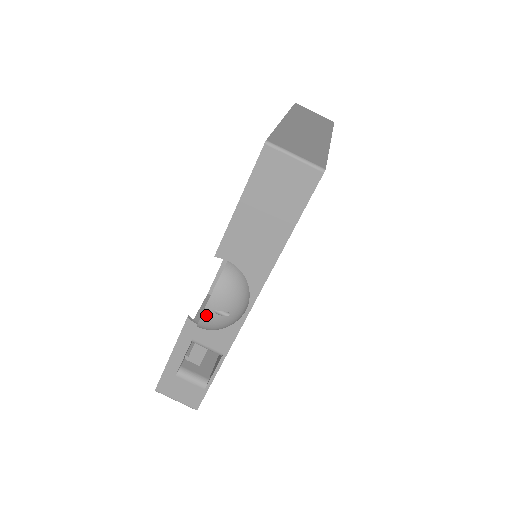
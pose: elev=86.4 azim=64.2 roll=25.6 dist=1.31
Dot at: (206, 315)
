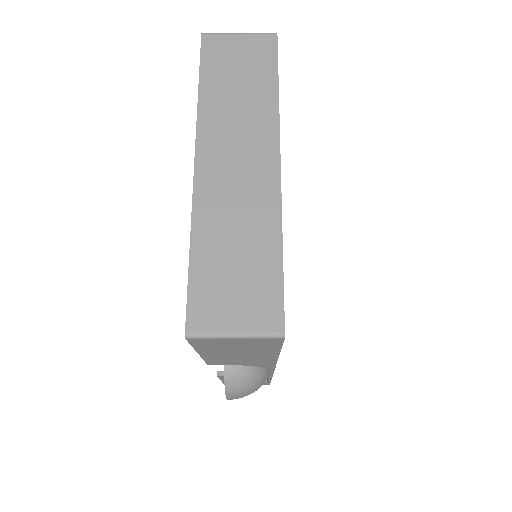
Dot at: (232, 399)
